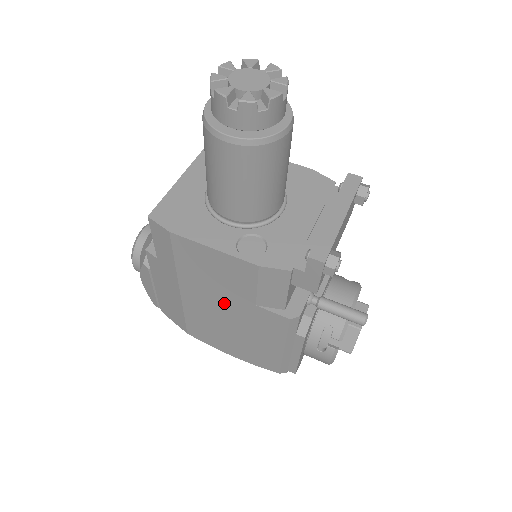
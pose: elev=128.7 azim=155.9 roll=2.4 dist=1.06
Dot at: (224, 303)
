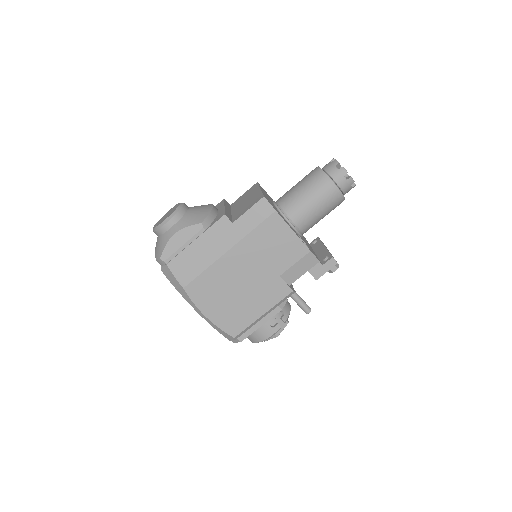
Dot at: (256, 269)
